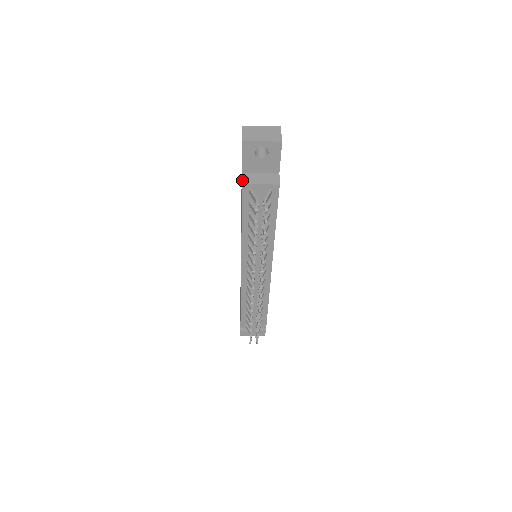
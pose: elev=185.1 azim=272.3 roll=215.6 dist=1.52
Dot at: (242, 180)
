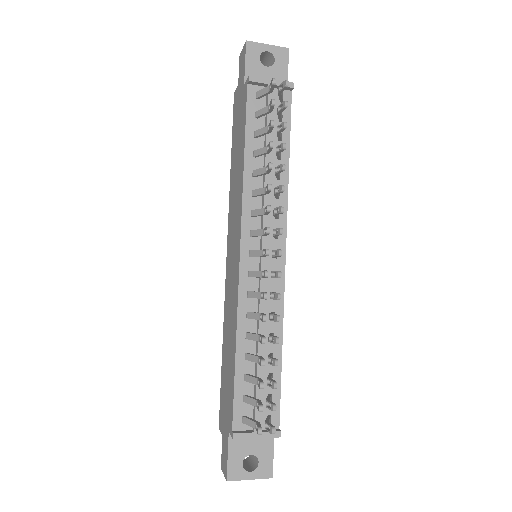
Dot at: (247, 78)
